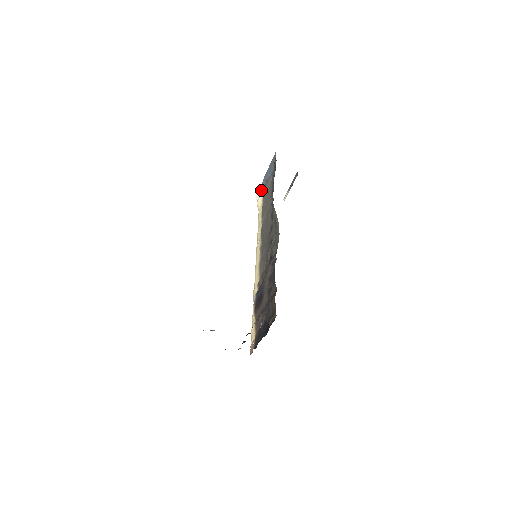
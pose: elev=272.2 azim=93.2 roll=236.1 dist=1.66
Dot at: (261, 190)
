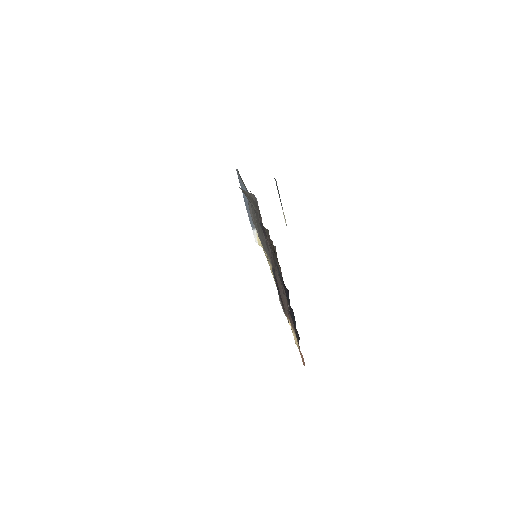
Dot at: (253, 226)
